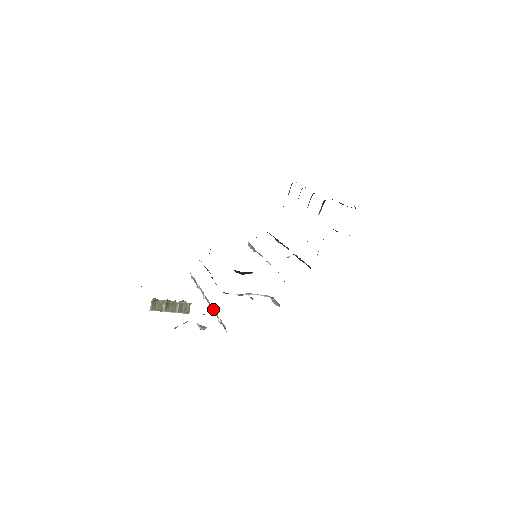
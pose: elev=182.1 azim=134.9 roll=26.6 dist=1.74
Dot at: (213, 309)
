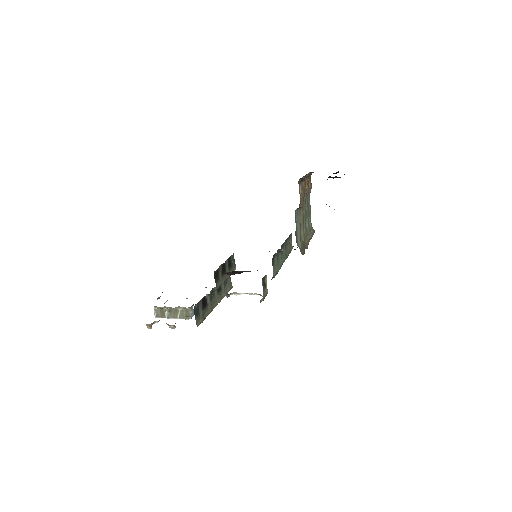
Dot at: occluded
